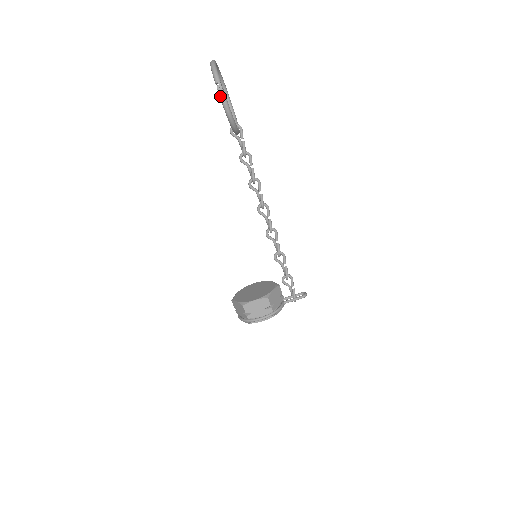
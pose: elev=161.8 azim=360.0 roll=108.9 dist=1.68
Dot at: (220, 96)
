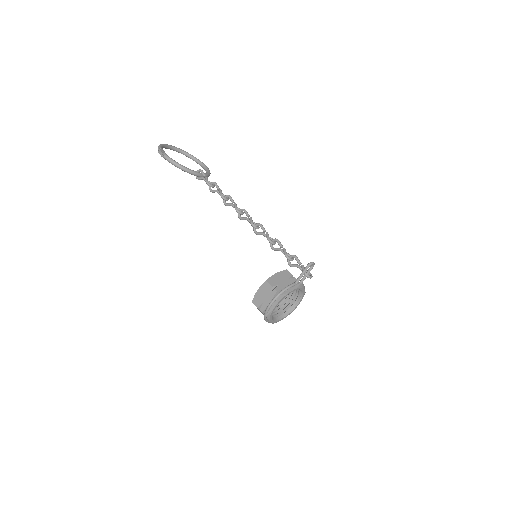
Dot at: (161, 156)
